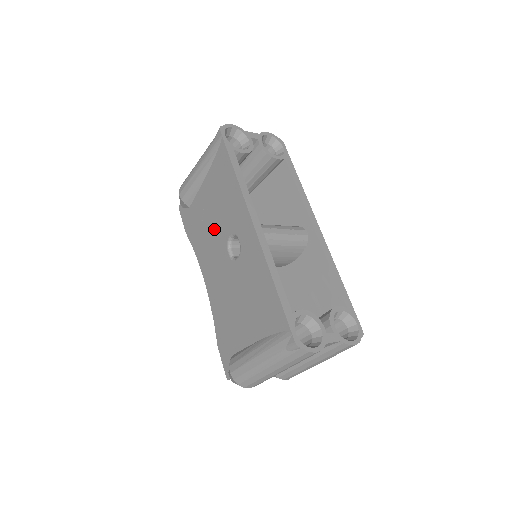
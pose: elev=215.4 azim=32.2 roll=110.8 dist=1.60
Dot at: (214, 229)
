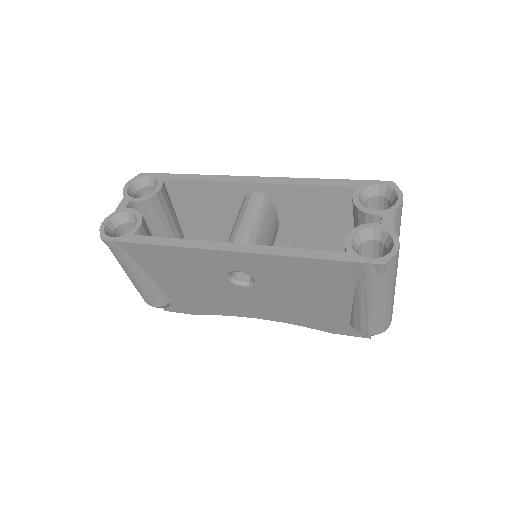
Dot at: (209, 289)
